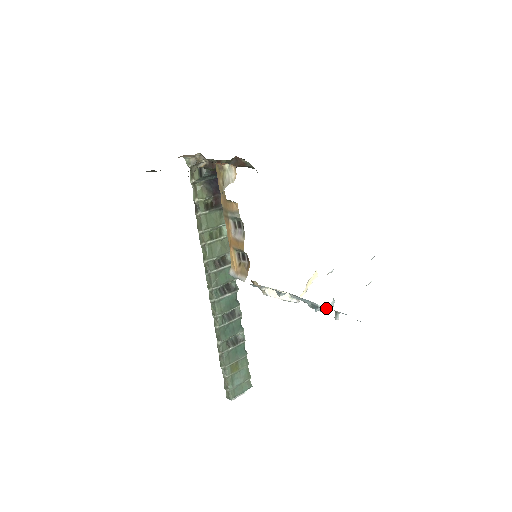
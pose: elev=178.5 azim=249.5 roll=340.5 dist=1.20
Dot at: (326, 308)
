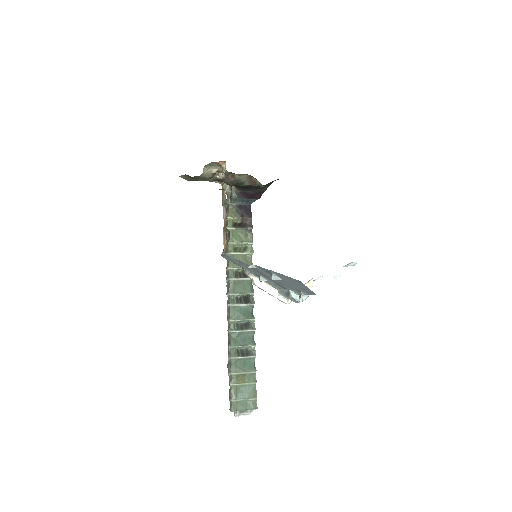
Dot at: occluded
